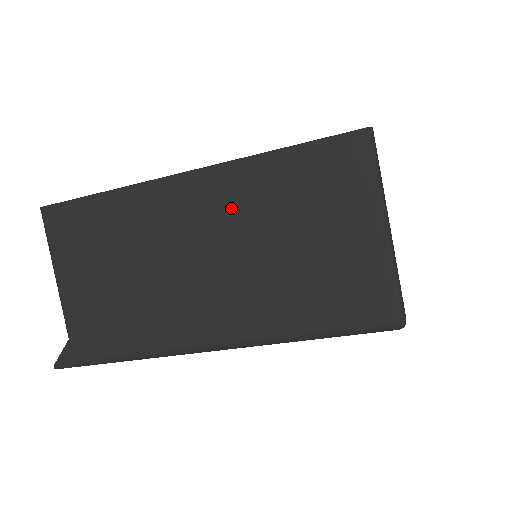
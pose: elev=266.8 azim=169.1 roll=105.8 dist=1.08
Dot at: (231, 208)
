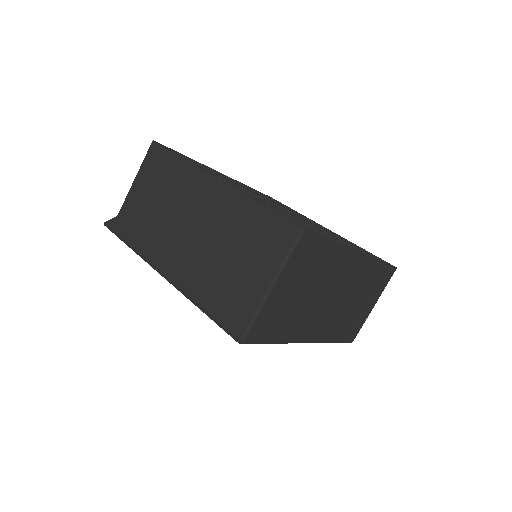
Dot at: (220, 213)
